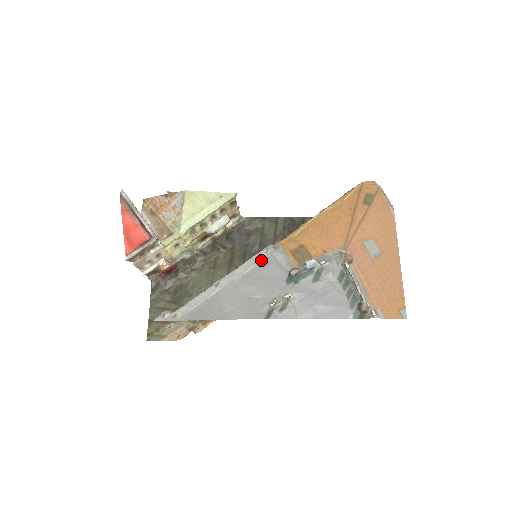
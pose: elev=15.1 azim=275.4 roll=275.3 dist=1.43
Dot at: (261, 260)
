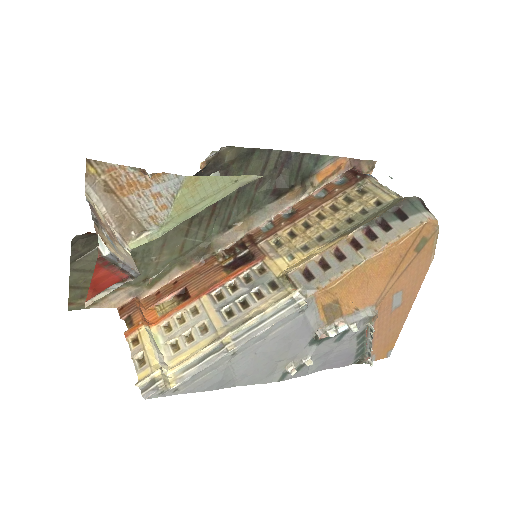
Dot at: (290, 322)
